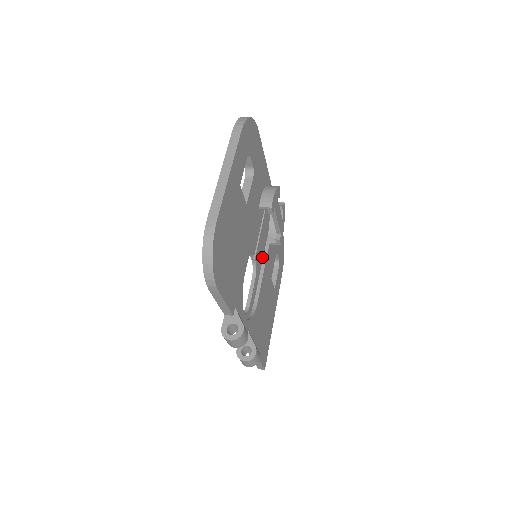
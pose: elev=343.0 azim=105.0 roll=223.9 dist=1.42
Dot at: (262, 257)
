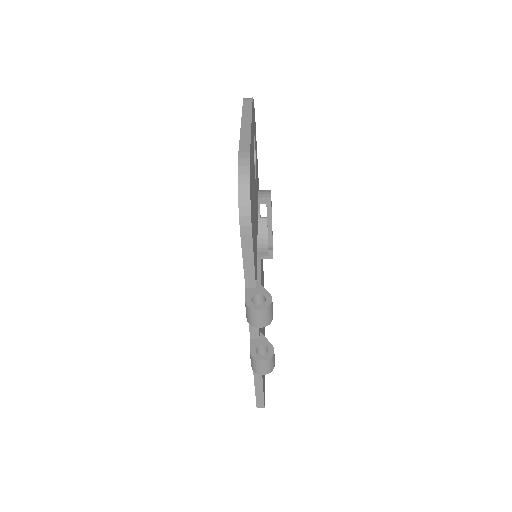
Dot at: occluded
